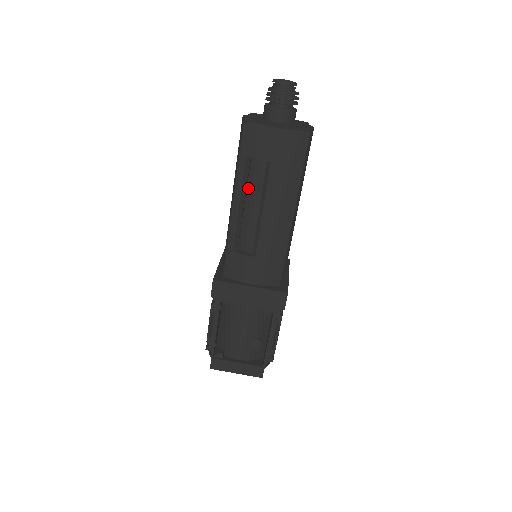
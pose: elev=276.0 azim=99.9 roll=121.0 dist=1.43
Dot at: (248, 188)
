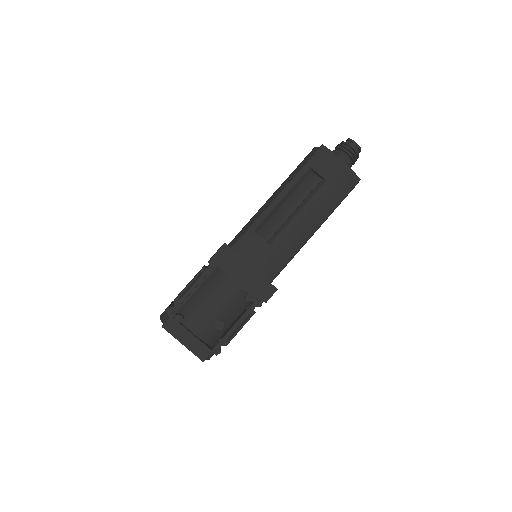
Dot at: (294, 192)
